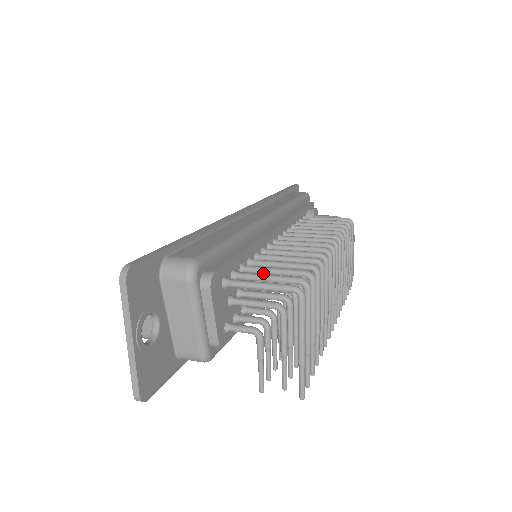
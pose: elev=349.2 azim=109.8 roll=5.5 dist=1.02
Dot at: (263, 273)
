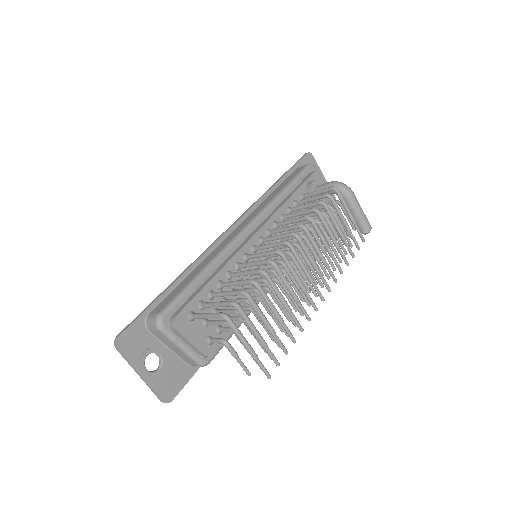
Dot at: (221, 296)
